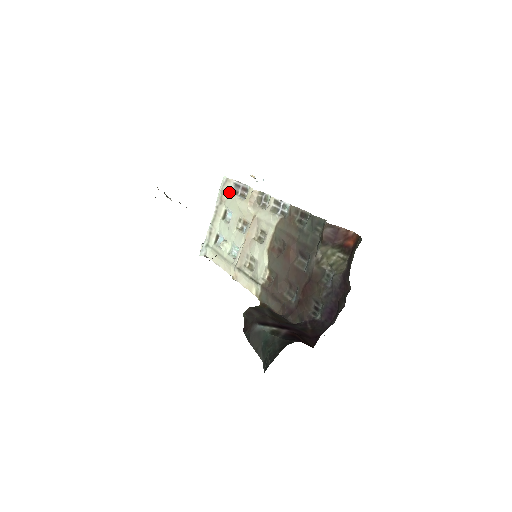
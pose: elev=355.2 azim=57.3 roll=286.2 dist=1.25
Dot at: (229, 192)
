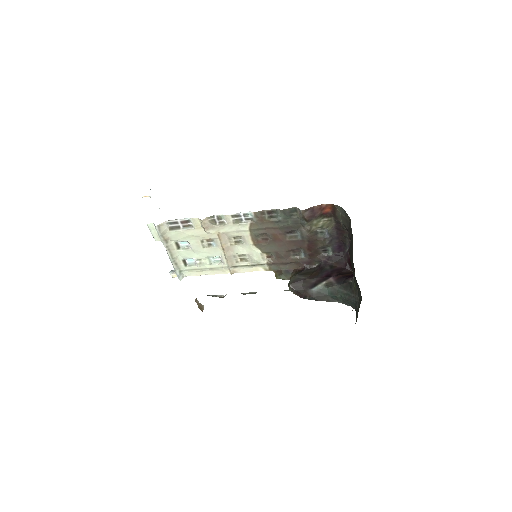
Dot at: (168, 231)
